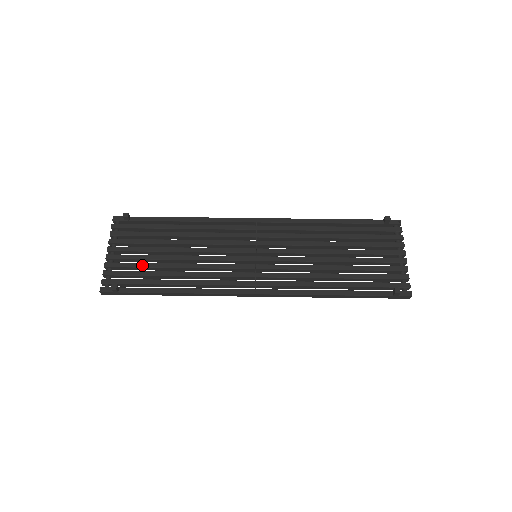
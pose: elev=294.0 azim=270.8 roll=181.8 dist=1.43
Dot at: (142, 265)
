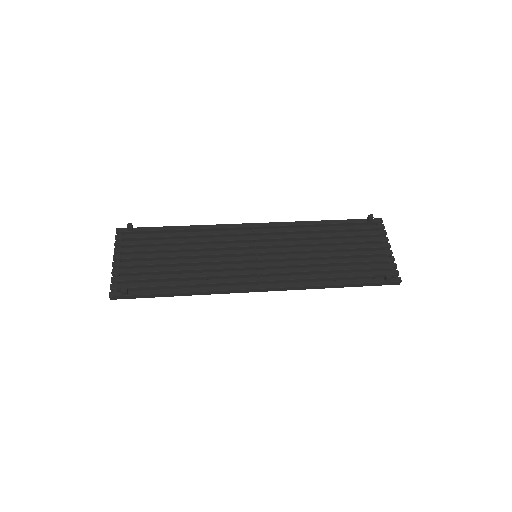
Dot at: (149, 270)
